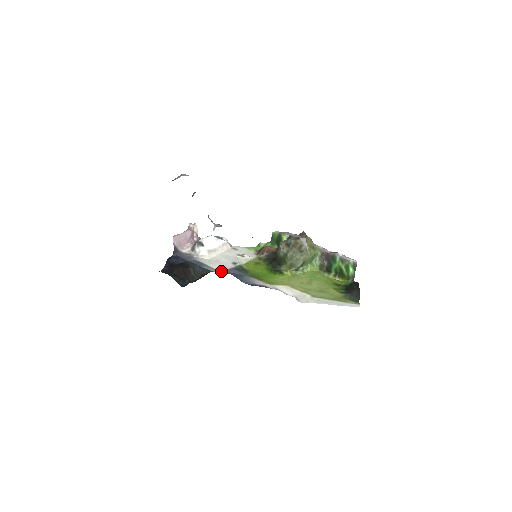
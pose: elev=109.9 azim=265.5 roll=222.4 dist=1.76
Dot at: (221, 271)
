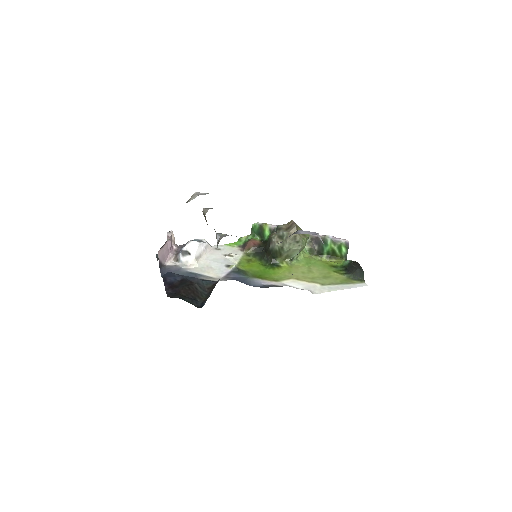
Dot at: (220, 278)
